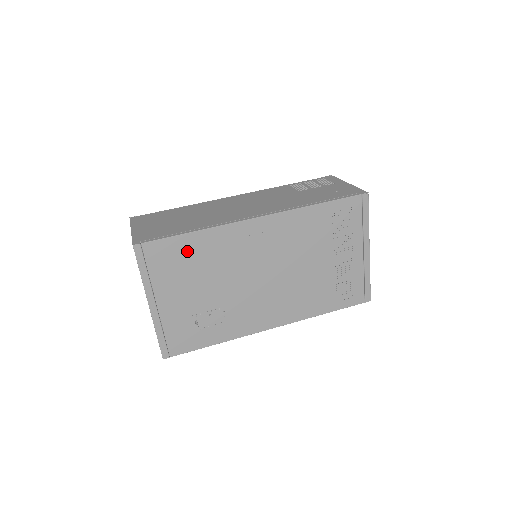
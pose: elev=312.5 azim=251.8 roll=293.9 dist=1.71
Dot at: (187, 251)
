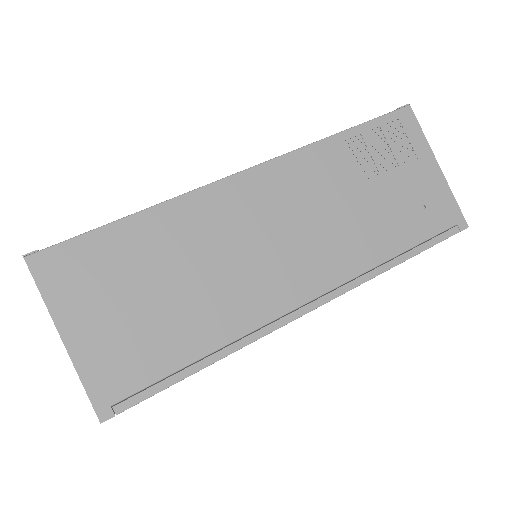
Dot at: occluded
